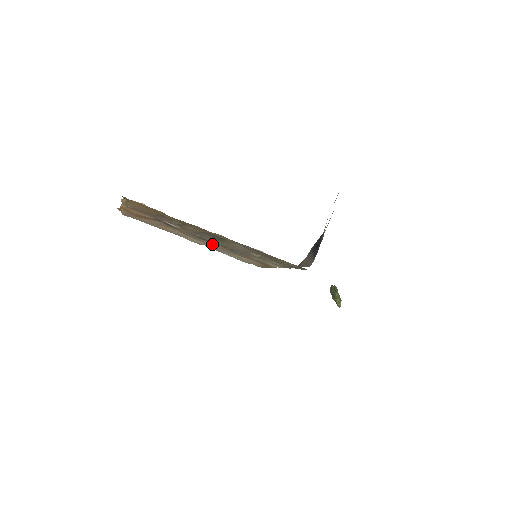
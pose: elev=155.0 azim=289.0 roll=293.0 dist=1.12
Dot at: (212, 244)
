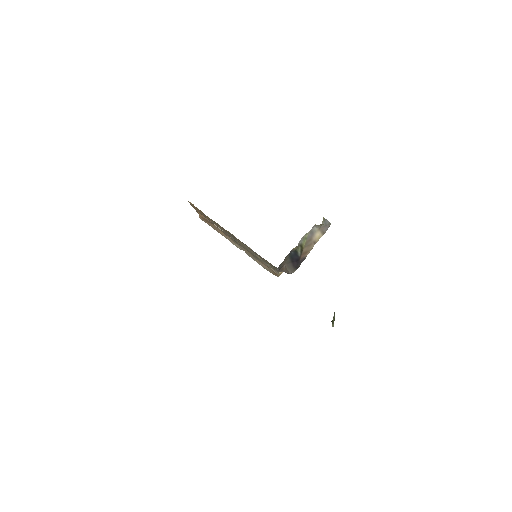
Dot at: (244, 249)
